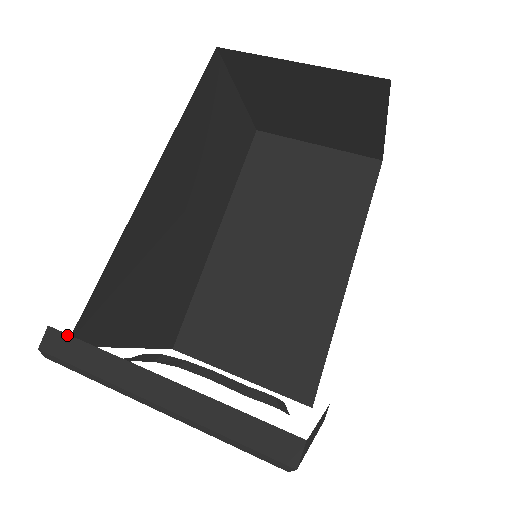
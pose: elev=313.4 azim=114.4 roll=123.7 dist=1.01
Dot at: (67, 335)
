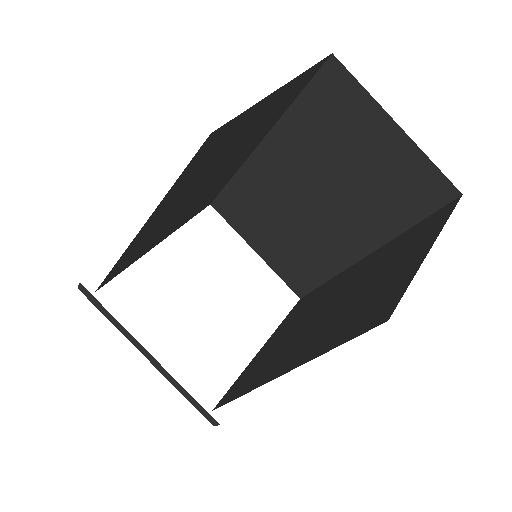
Dot at: (92, 296)
